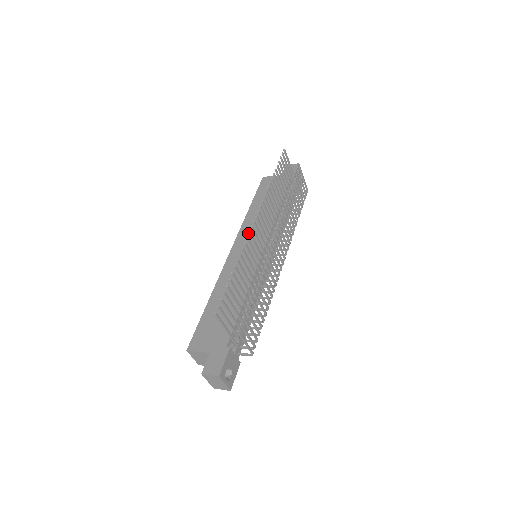
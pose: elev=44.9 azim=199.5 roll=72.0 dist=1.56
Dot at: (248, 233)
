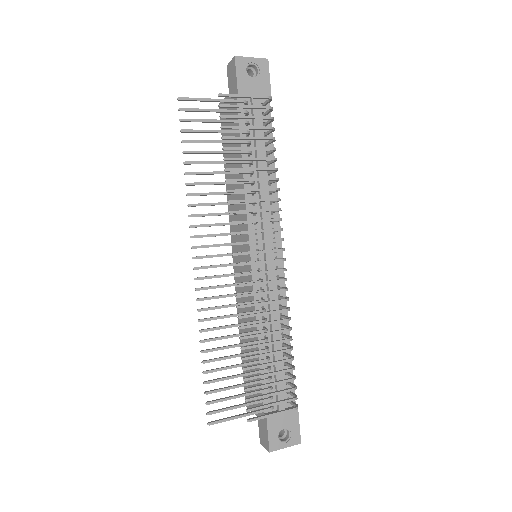
Dot at: (234, 226)
